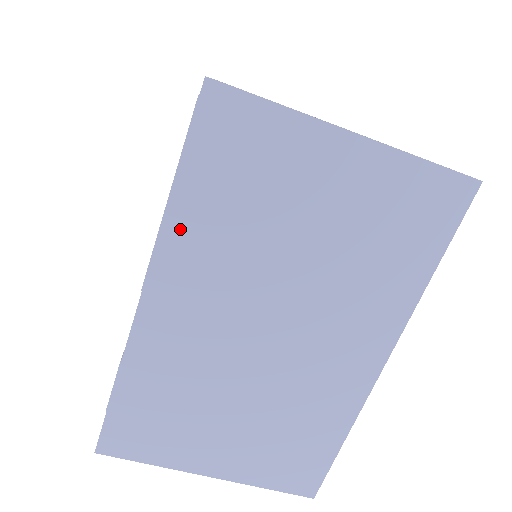
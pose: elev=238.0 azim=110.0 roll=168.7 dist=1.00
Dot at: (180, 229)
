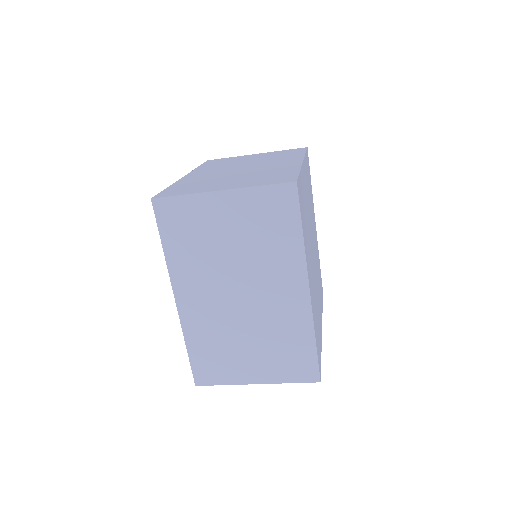
Dot at: occluded
